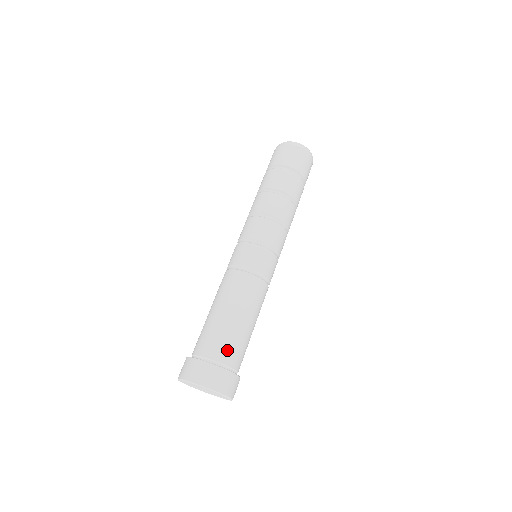
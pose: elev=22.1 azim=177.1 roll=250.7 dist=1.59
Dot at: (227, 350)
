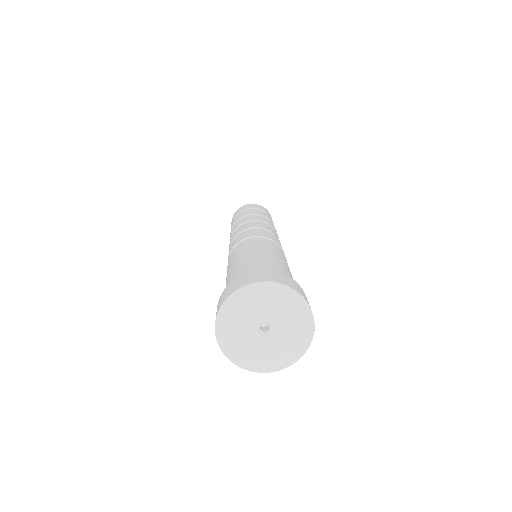
Dot at: (281, 272)
